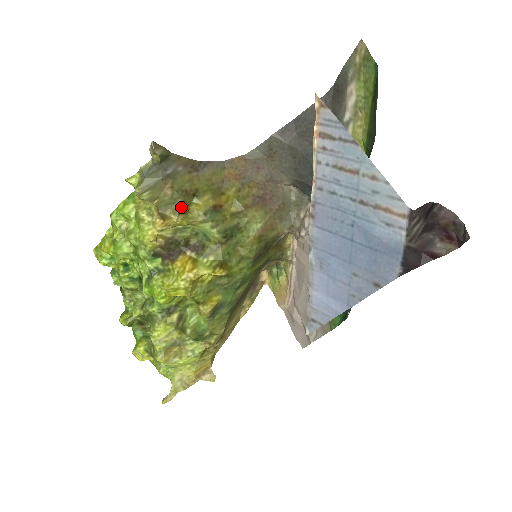
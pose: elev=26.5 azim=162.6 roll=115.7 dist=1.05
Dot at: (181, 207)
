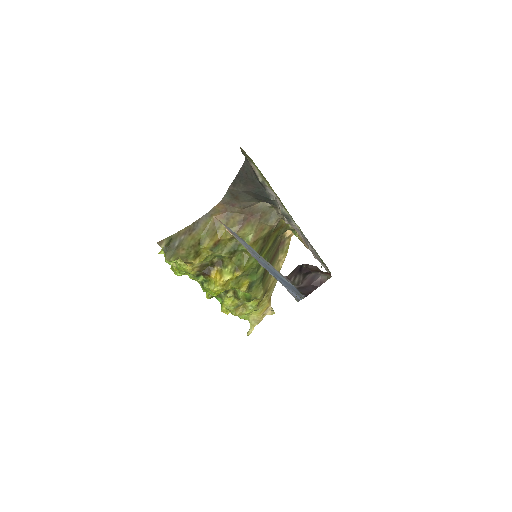
Dot at: (195, 255)
